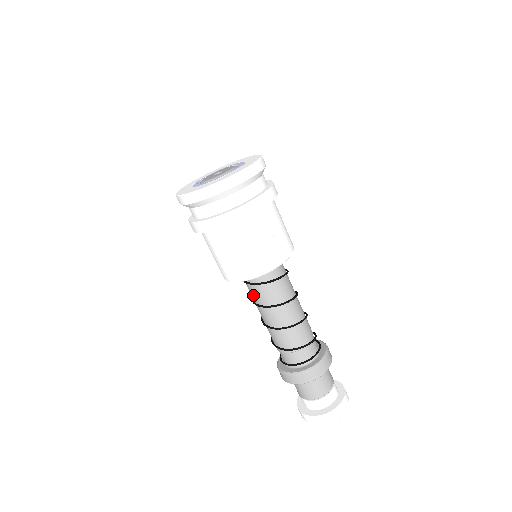
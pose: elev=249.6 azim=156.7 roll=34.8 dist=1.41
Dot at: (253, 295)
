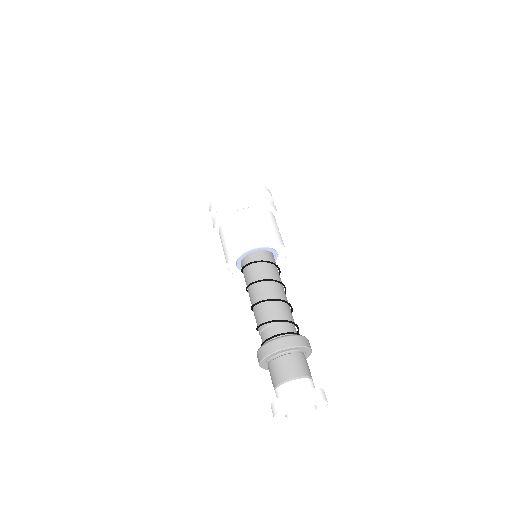
Dot at: (245, 281)
